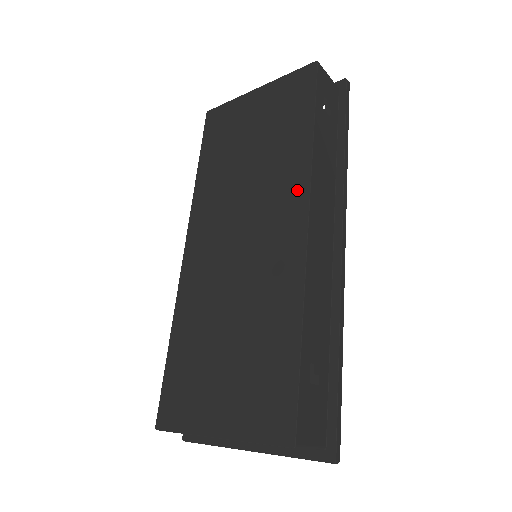
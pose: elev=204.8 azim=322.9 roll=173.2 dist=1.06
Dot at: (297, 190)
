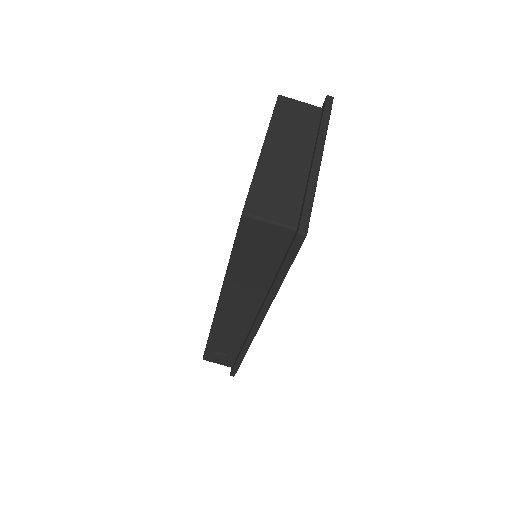
Dot at: occluded
